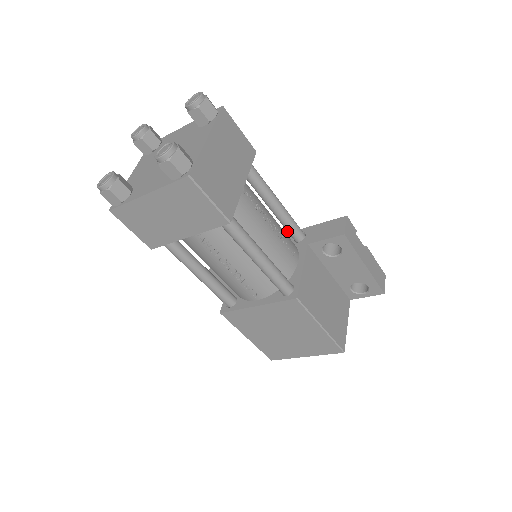
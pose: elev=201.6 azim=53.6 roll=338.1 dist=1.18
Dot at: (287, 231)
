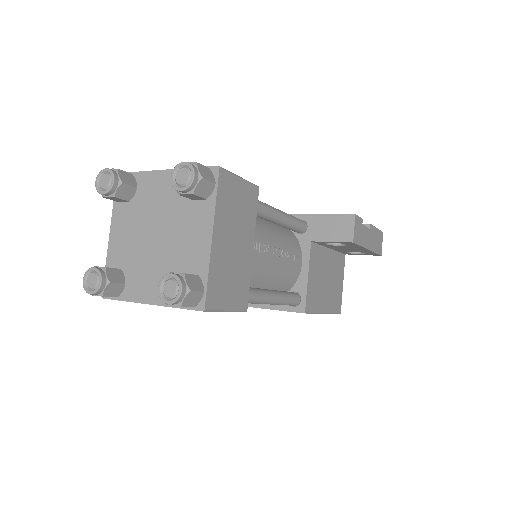
Dot at: occluded
